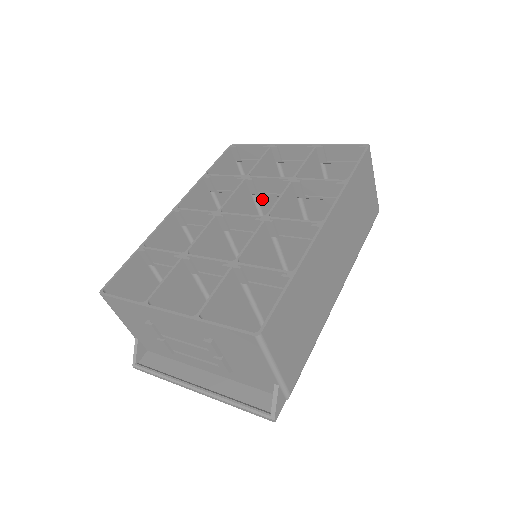
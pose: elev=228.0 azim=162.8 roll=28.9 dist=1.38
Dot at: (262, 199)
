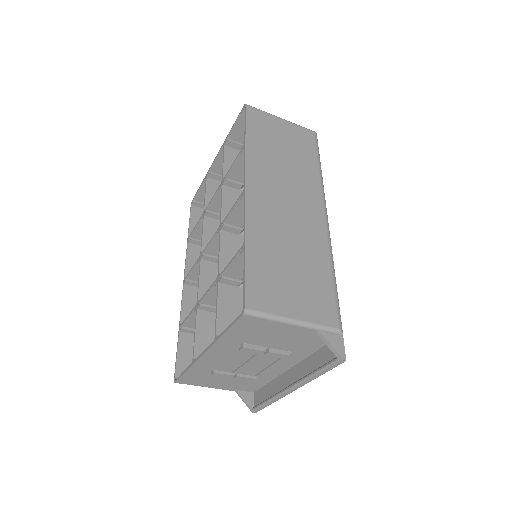
Dot at: occluded
